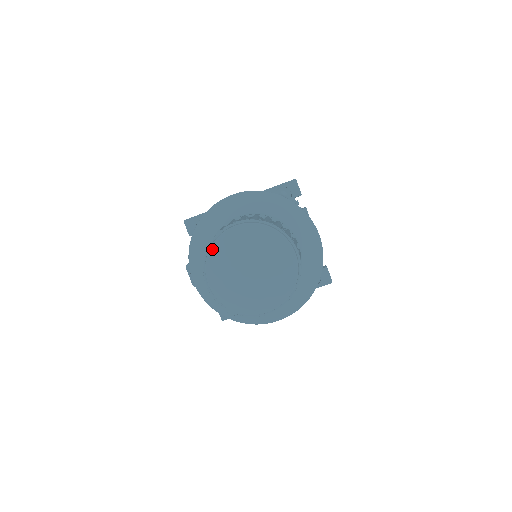
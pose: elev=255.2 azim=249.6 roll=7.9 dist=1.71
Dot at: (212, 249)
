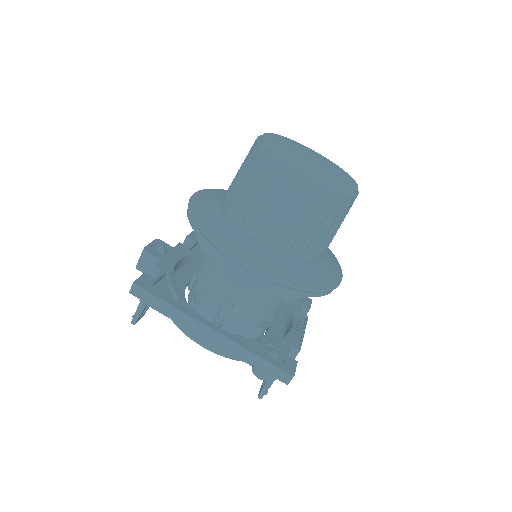
Dot at: (287, 138)
